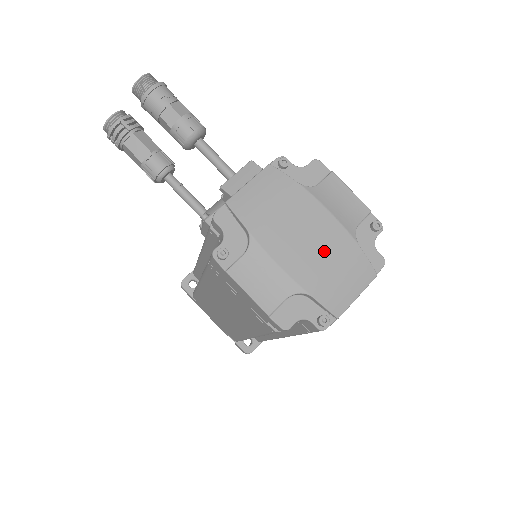
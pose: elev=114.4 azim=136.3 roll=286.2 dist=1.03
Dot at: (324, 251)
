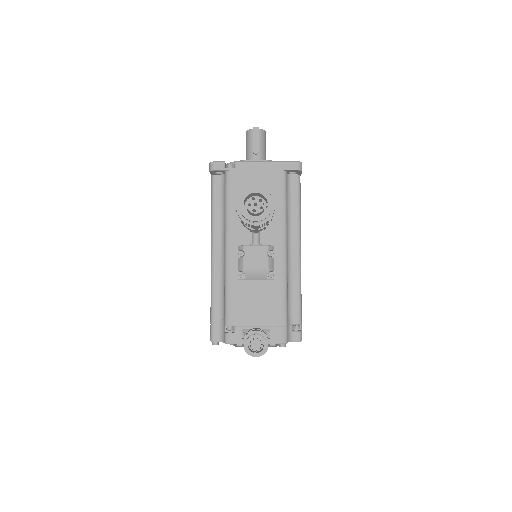
Dot at: occluded
